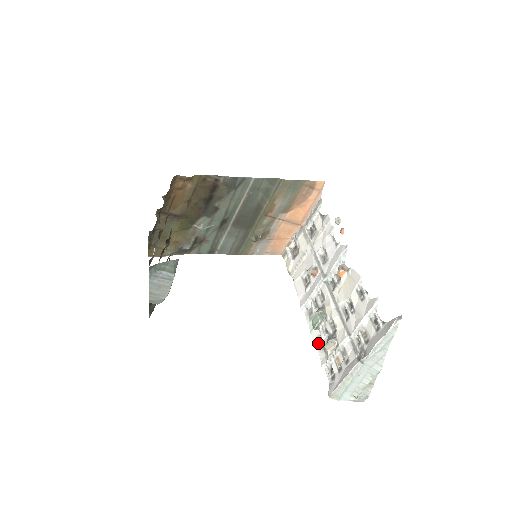
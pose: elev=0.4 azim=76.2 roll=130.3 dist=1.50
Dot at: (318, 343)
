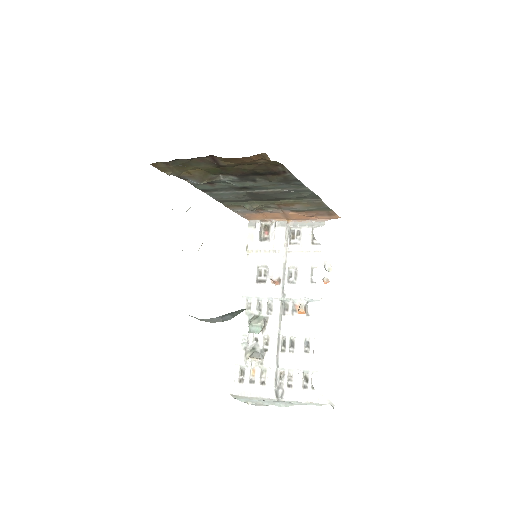
Dot at: (242, 340)
